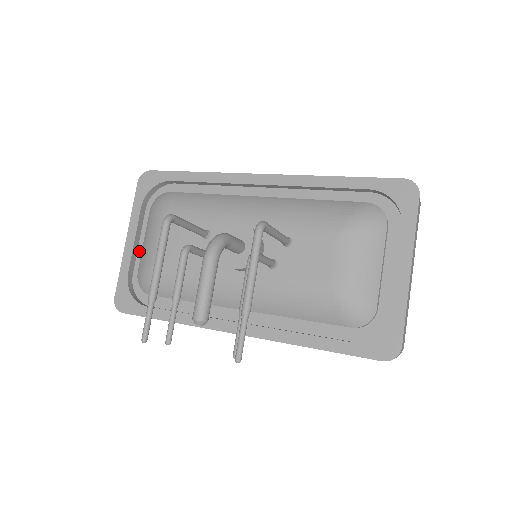
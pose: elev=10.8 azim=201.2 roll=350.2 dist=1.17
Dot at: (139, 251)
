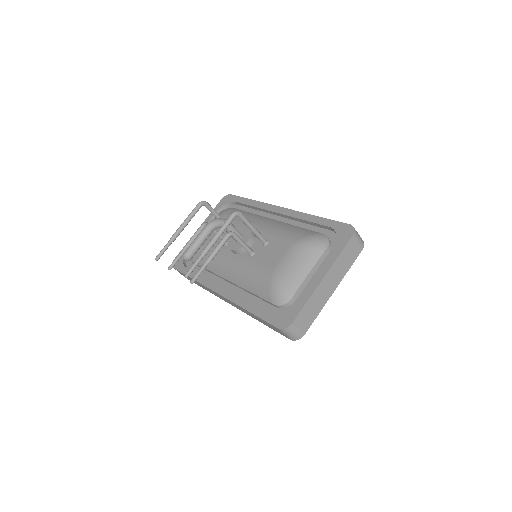
Dot at: occluded
